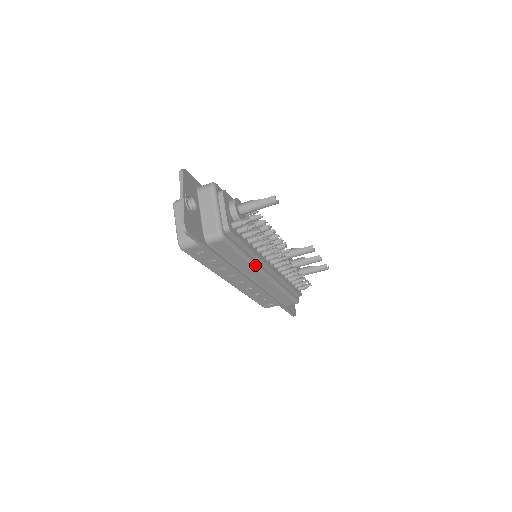
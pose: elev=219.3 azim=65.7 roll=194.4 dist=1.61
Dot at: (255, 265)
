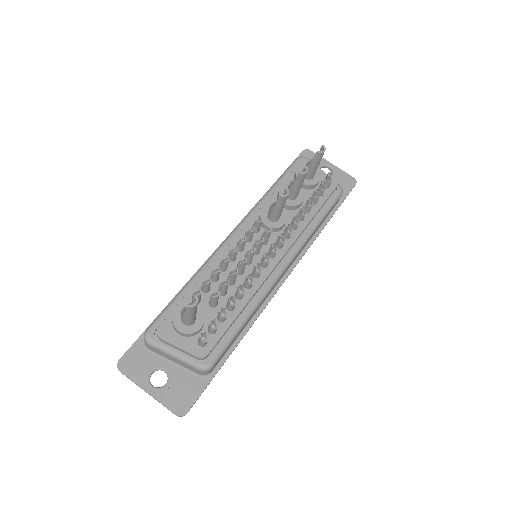
Dot at: (262, 297)
